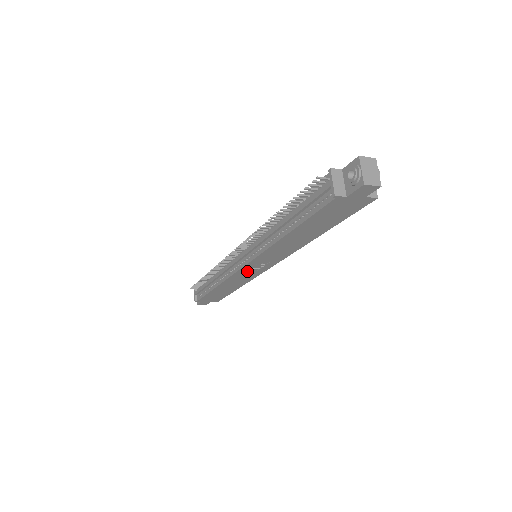
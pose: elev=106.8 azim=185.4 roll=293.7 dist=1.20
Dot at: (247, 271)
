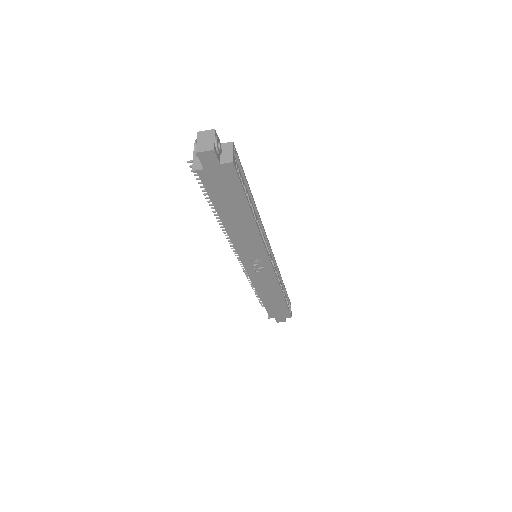
Dot at: (257, 272)
